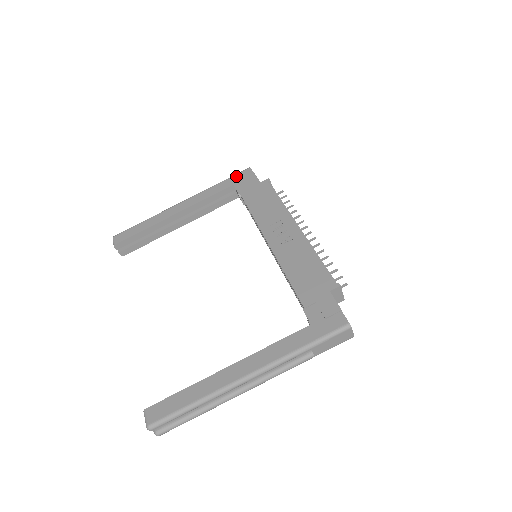
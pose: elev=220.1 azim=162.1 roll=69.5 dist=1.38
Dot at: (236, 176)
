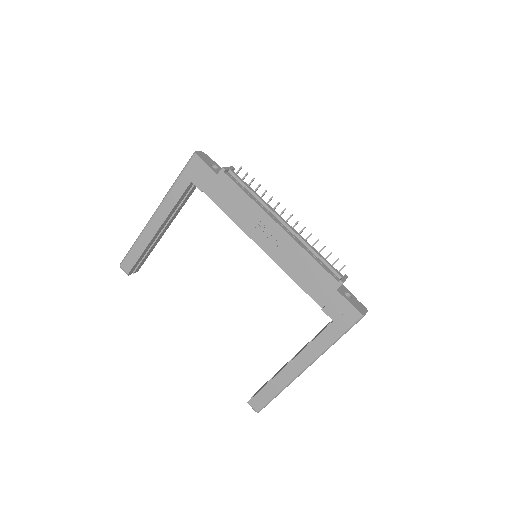
Dot at: (188, 169)
